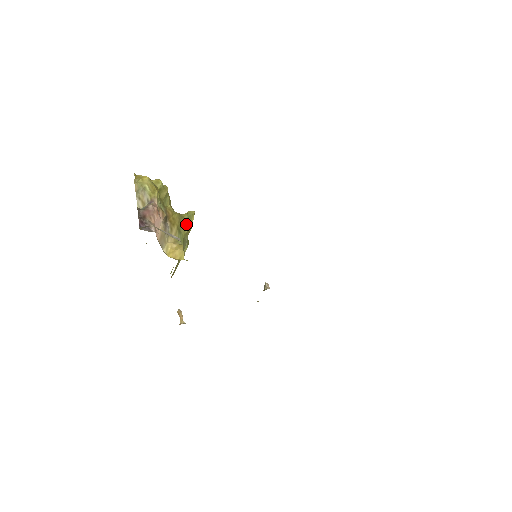
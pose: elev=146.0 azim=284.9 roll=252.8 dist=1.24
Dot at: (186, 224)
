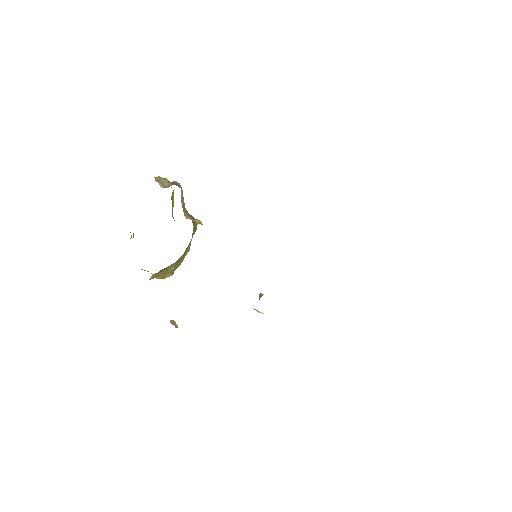
Dot at: (194, 222)
